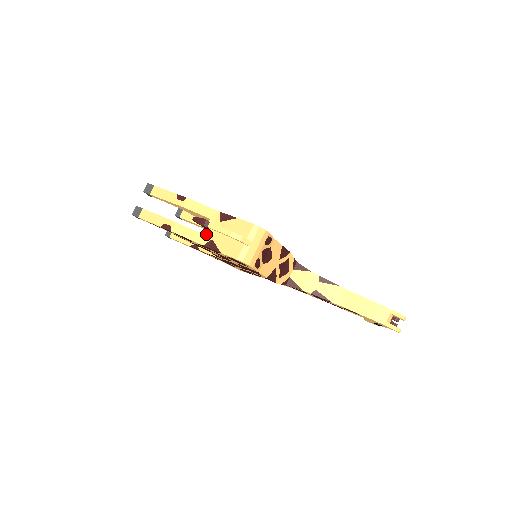
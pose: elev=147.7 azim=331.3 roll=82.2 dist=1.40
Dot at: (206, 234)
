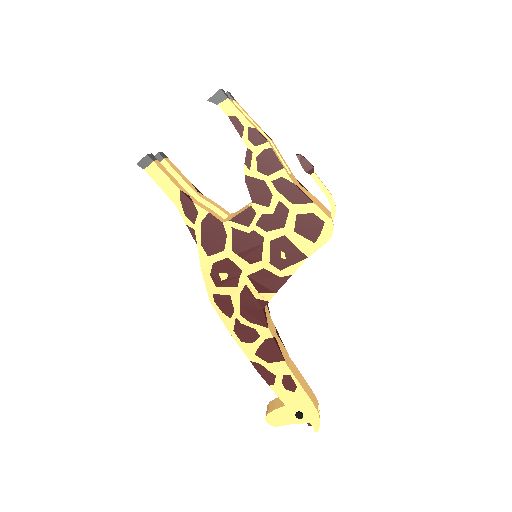
Dot at: (293, 179)
